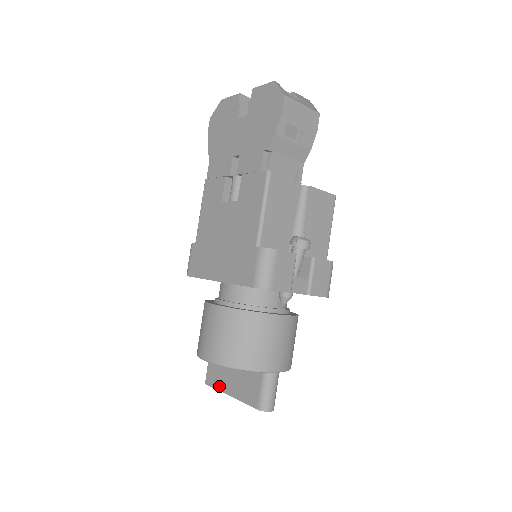
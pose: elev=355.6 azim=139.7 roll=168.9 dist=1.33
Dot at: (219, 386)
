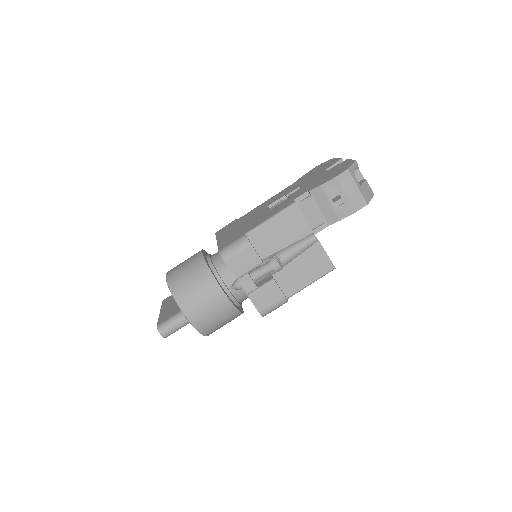
Dot at: (164, 305)
